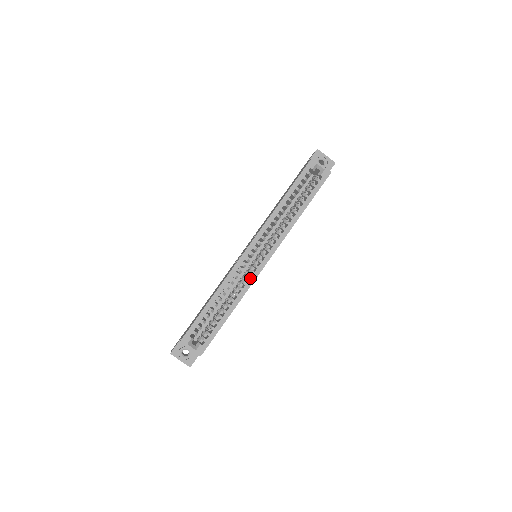
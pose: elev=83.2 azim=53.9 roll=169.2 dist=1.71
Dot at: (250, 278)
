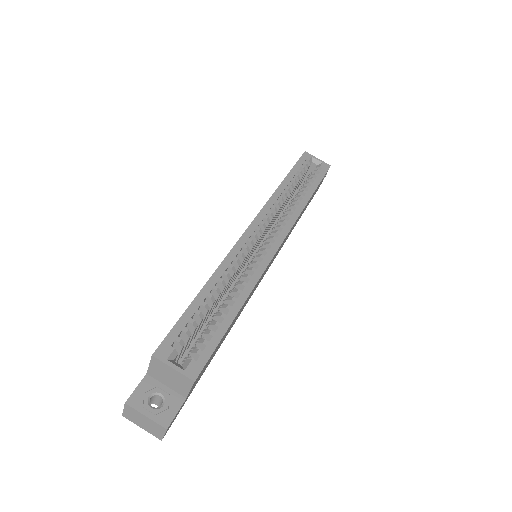
Dot at: (260, 263)
